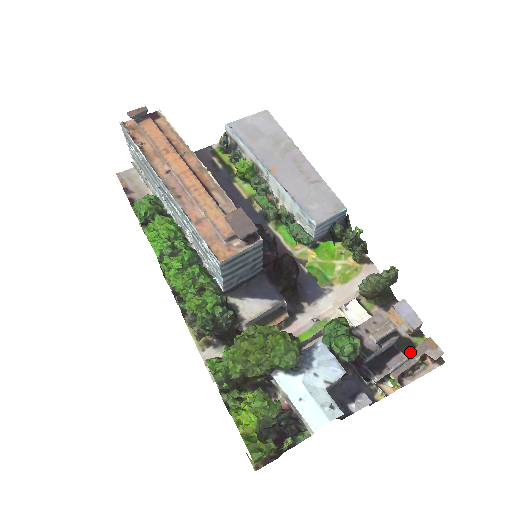
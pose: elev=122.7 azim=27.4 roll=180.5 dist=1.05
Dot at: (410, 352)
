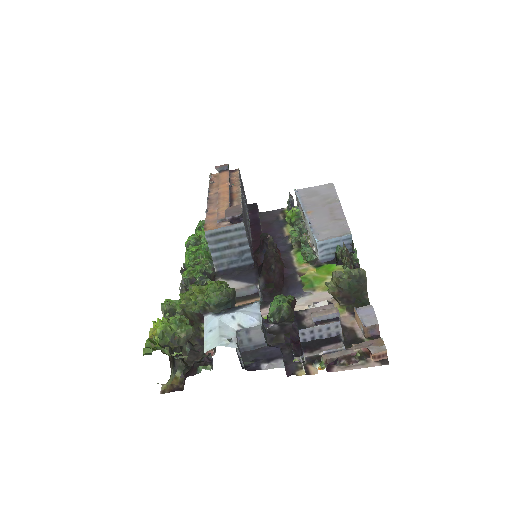
Dot at: (352, 344)
